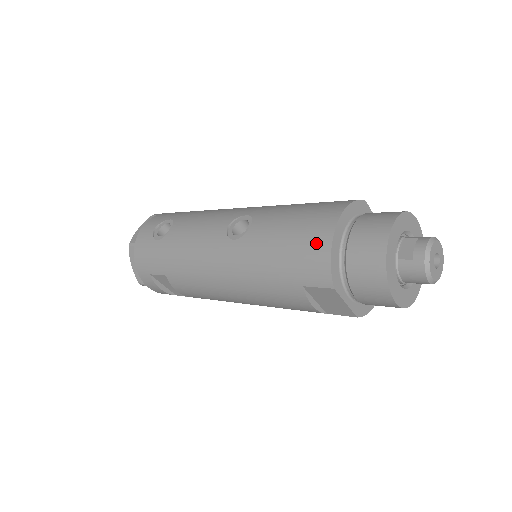
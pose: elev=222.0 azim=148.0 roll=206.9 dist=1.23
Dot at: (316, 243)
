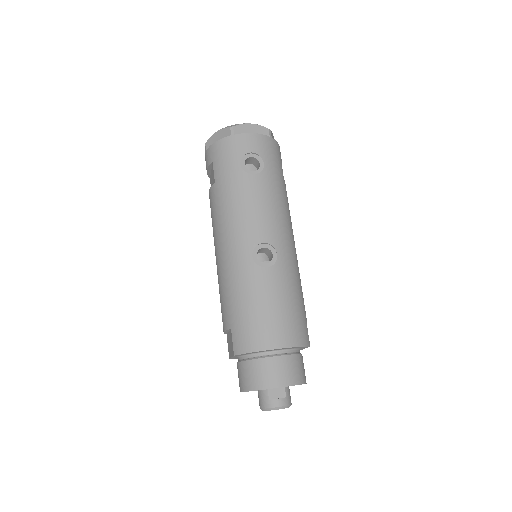
Dot at: (260, 337)
